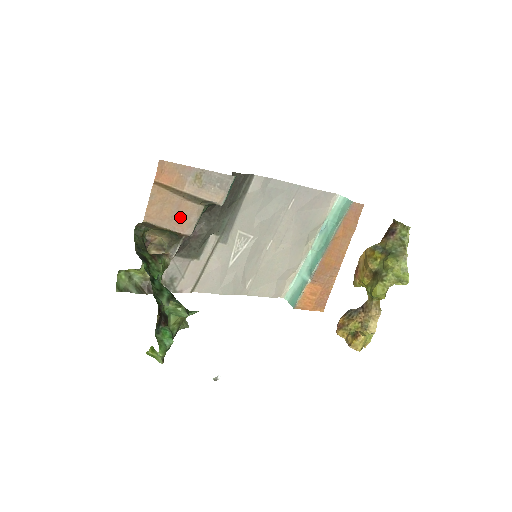
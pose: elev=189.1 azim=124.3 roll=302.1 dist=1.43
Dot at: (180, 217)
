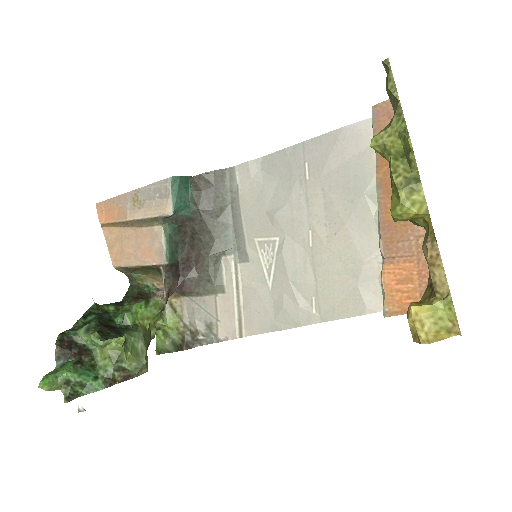
Dot at: (144, 248)
